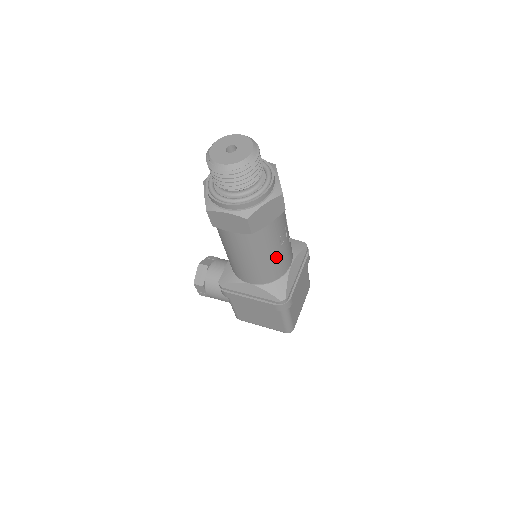
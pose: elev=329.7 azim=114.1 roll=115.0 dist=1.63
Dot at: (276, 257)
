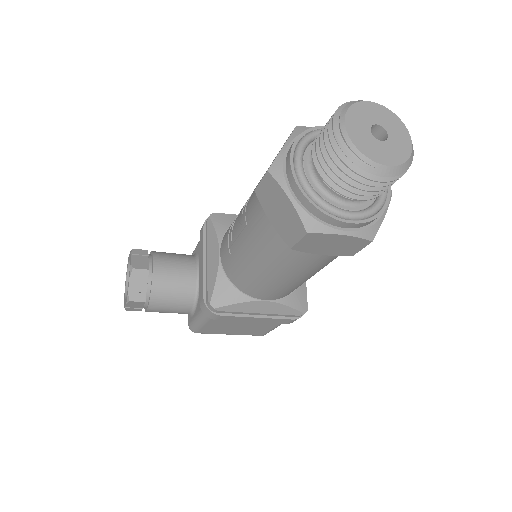
Dot at: occluded
